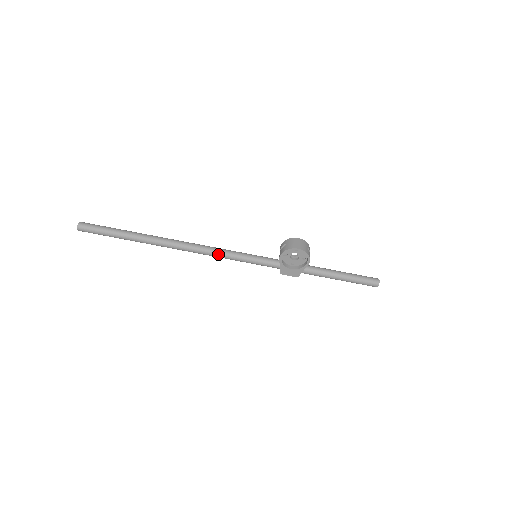
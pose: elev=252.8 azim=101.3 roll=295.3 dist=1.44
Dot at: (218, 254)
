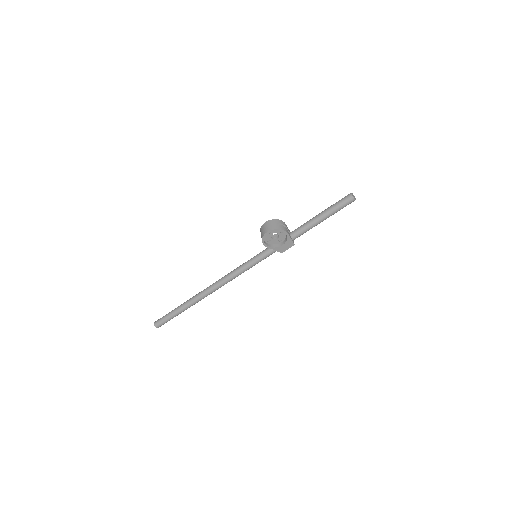
Dot at: (234, 276)
